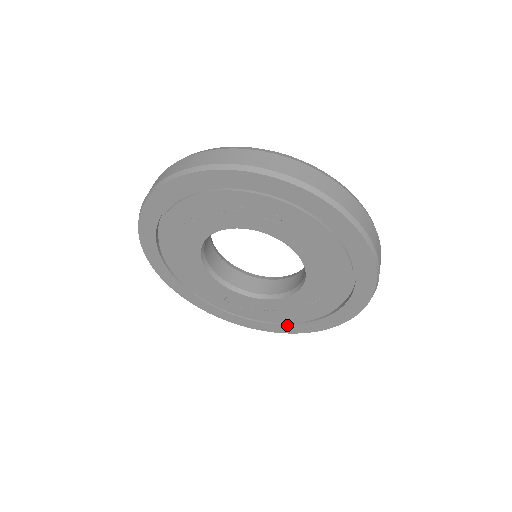
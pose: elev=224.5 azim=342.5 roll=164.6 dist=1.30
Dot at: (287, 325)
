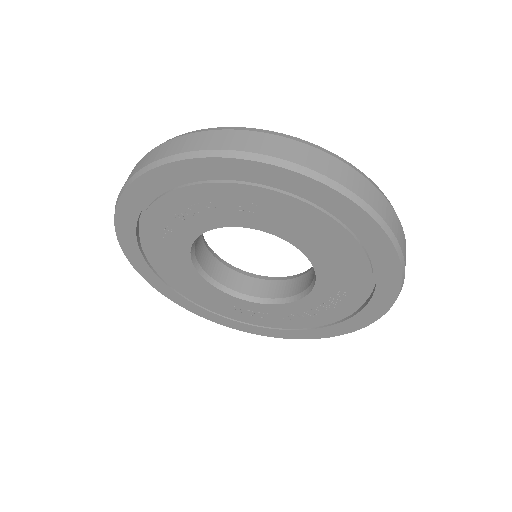
Dot at: (320, 329)
